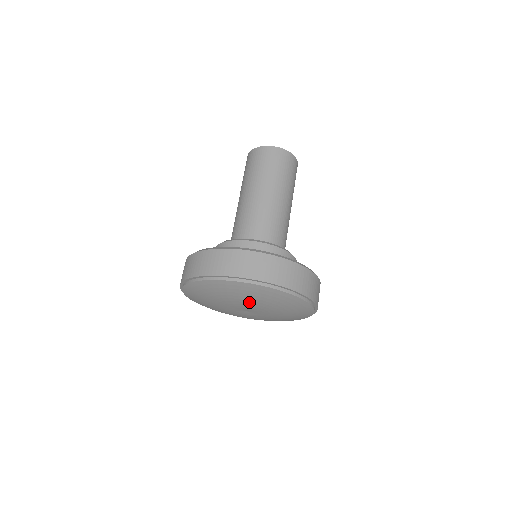
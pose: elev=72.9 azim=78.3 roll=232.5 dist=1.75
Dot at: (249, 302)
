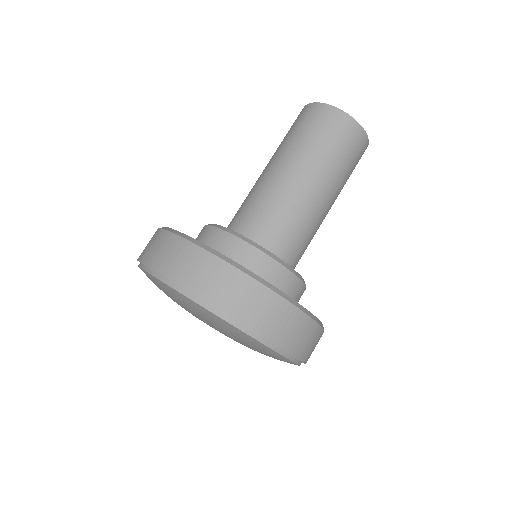
Dot at: (227, 335)
